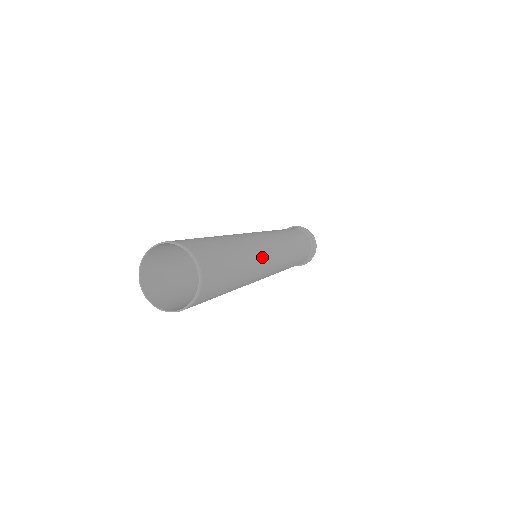
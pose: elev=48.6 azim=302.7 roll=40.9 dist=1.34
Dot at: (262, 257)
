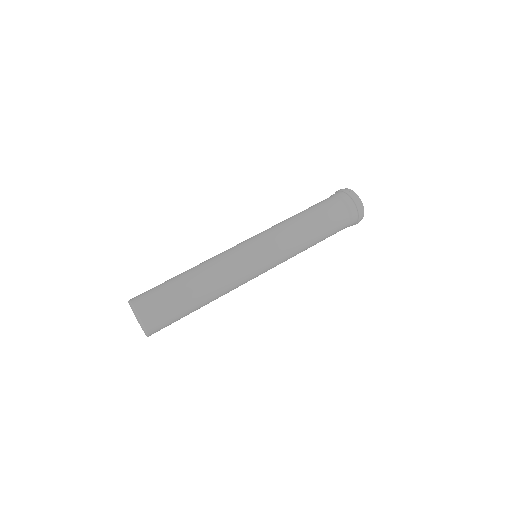
Dot at: (233, 279)
